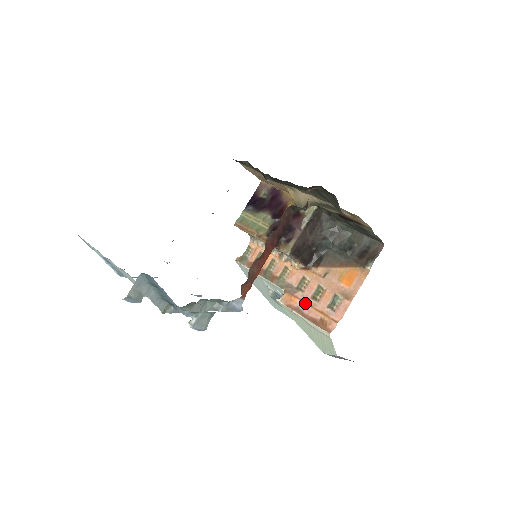
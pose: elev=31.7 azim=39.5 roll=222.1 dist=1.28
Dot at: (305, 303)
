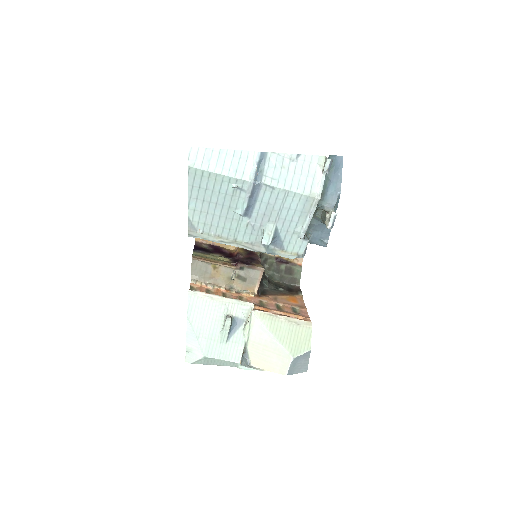
Dot at: (277, 311)
